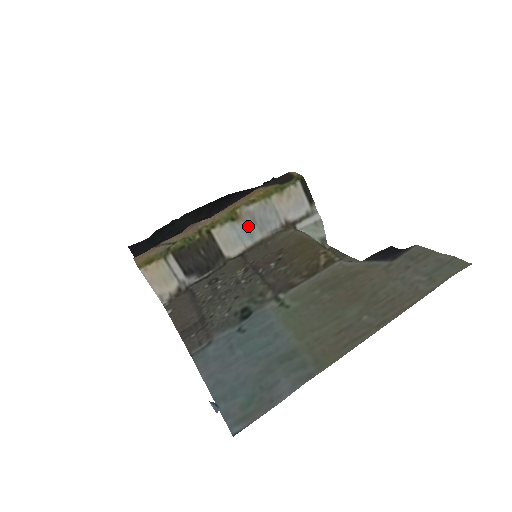
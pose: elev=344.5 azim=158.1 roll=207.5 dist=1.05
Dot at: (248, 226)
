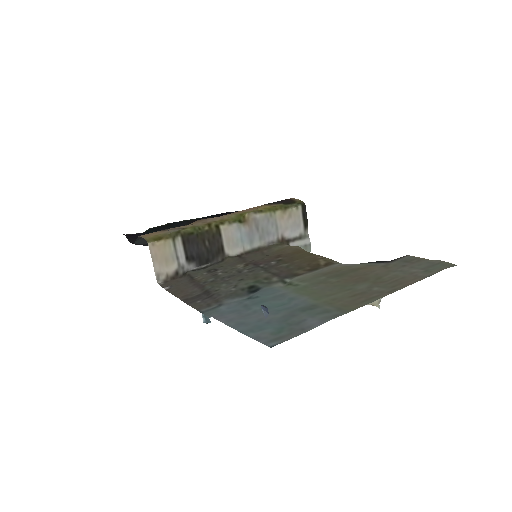
Dot at: (251, 231)
